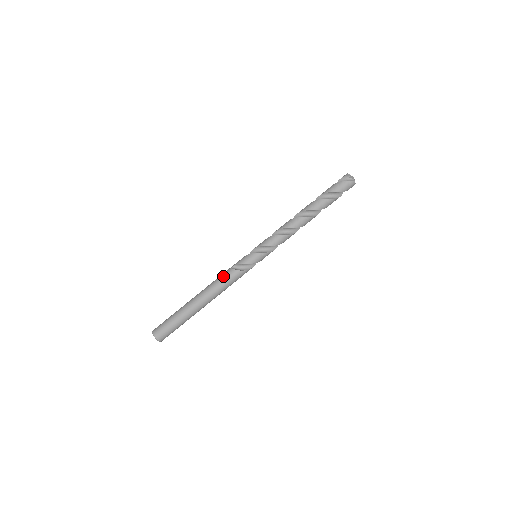
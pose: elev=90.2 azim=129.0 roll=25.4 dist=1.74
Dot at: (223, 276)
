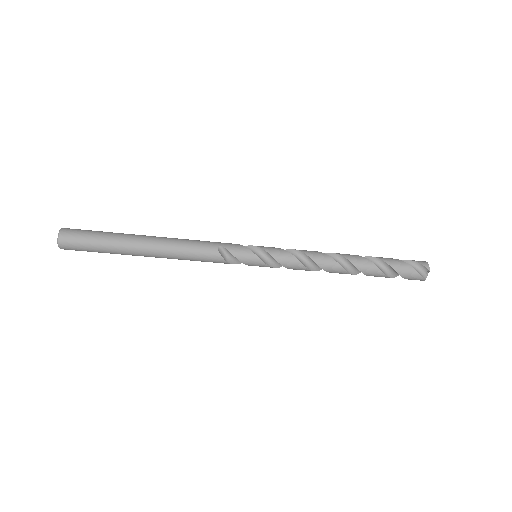
Dot at: (201, 249)
